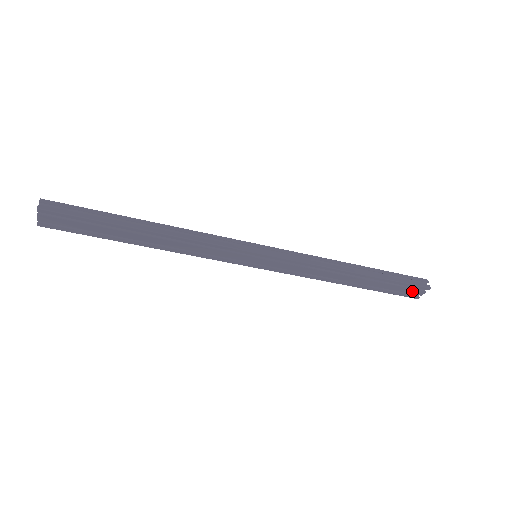
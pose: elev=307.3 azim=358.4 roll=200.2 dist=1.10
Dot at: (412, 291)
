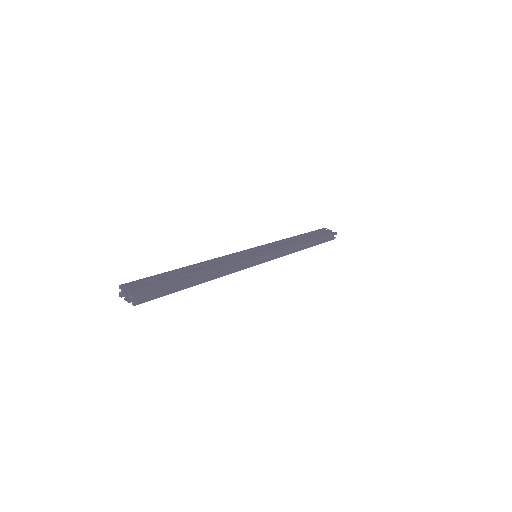
Dot at: occluded
